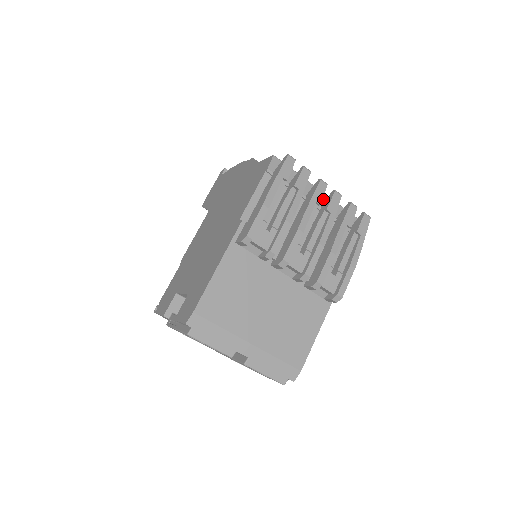
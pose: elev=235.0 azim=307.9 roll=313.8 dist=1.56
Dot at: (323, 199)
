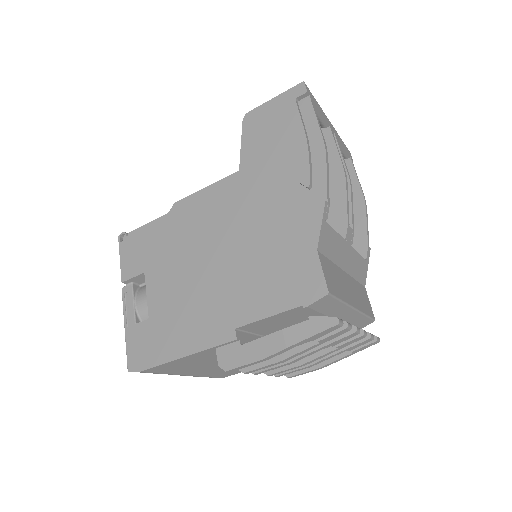
Dot at: (350, 315)
